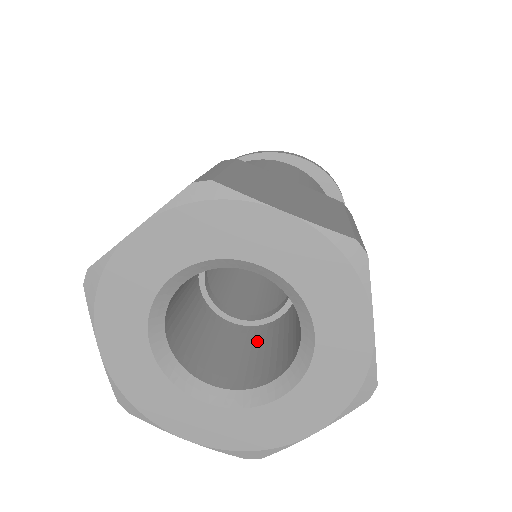
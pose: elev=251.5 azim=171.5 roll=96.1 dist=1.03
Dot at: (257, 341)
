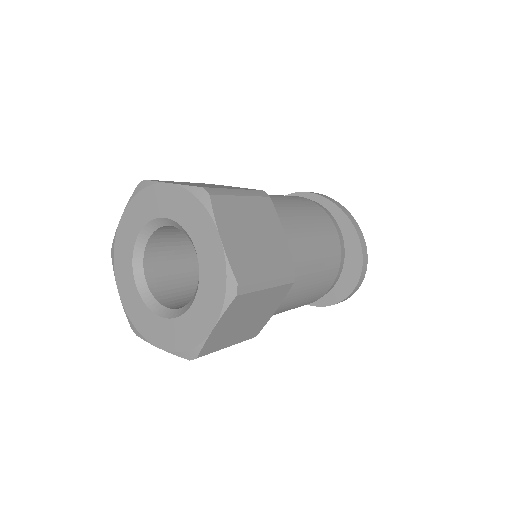
Dot at: occluded
